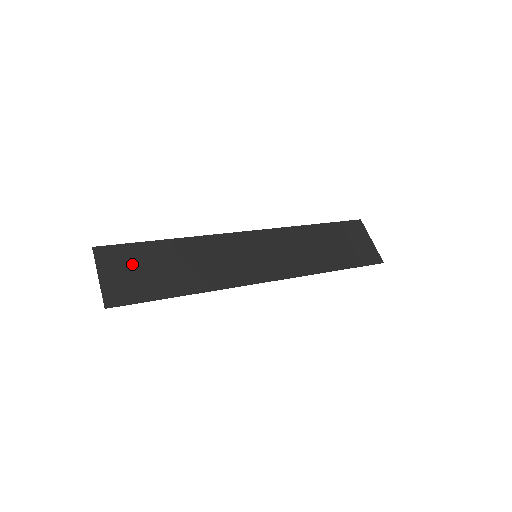
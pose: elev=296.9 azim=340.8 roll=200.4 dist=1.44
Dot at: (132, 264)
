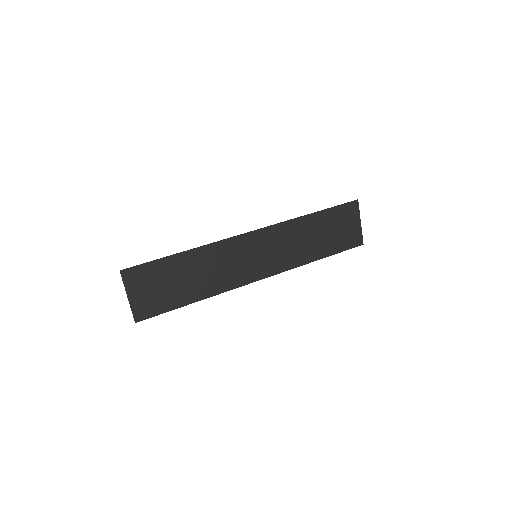
Dot at: (153, 282)
